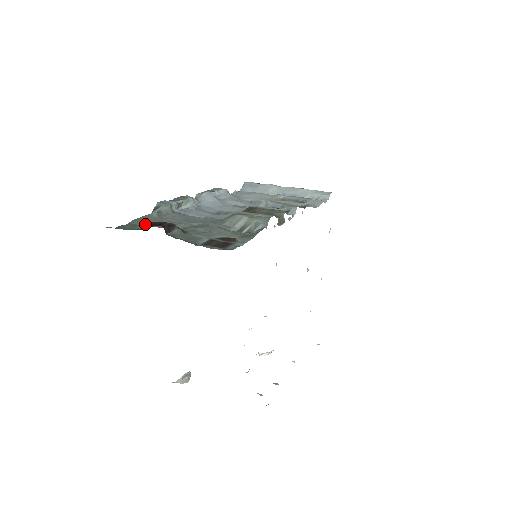
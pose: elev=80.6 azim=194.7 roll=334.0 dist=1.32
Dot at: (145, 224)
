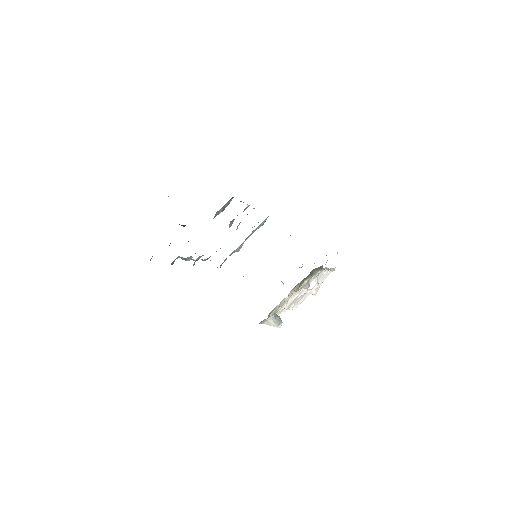
Dot at: (169, 245)
